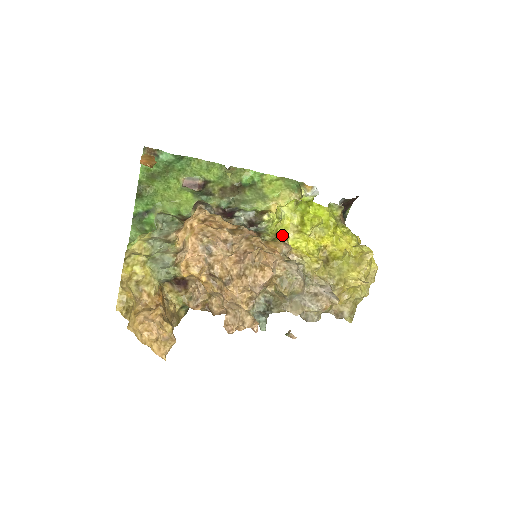
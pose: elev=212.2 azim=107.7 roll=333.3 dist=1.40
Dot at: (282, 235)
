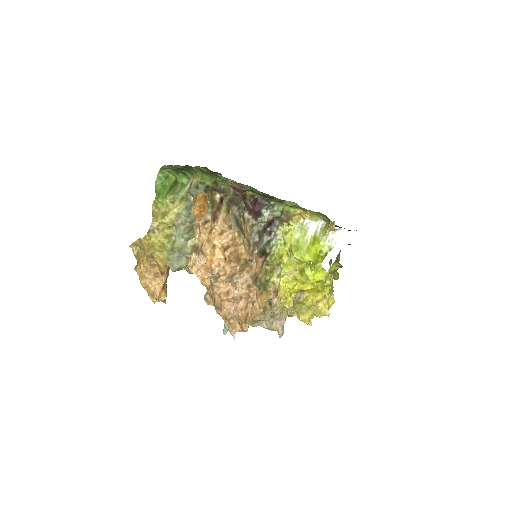
Dot at: (281, 271)
